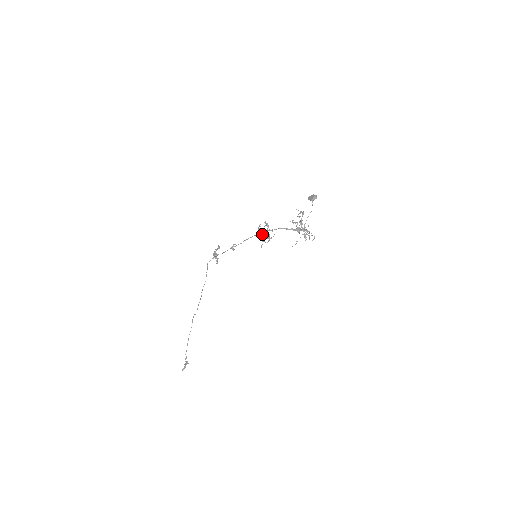
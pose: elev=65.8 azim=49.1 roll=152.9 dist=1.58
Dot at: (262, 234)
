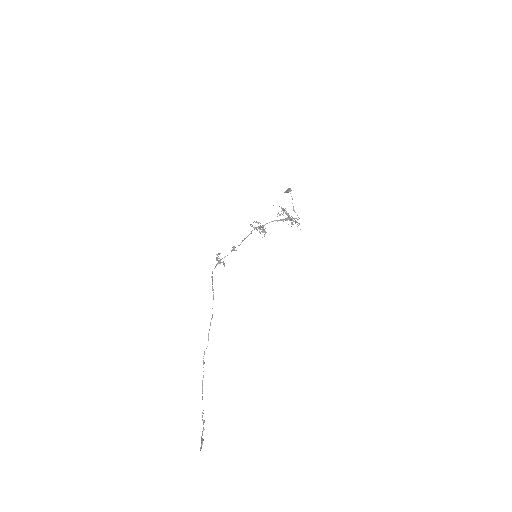
Dot at: (257, 230)
